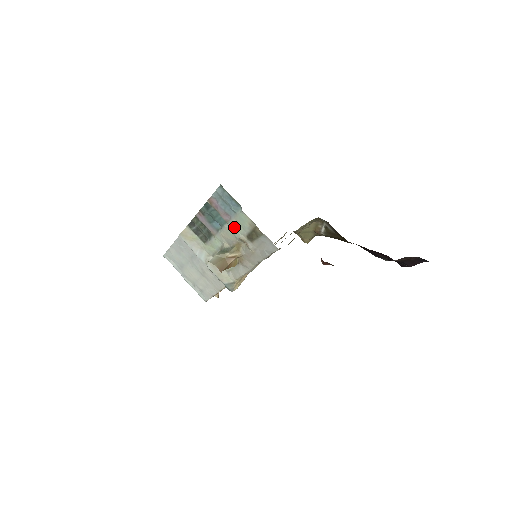
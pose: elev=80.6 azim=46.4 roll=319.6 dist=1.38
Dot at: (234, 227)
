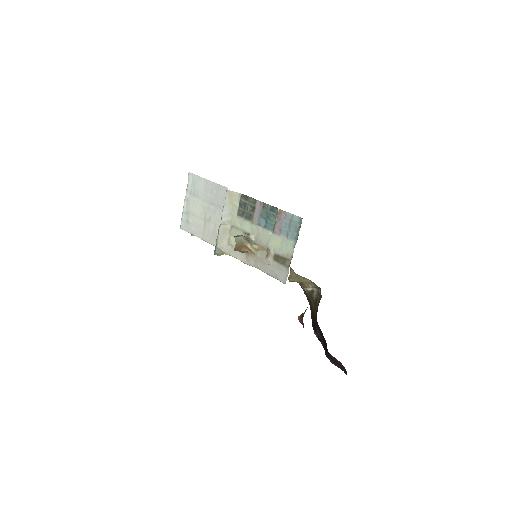
Dot at: (275, 241)
